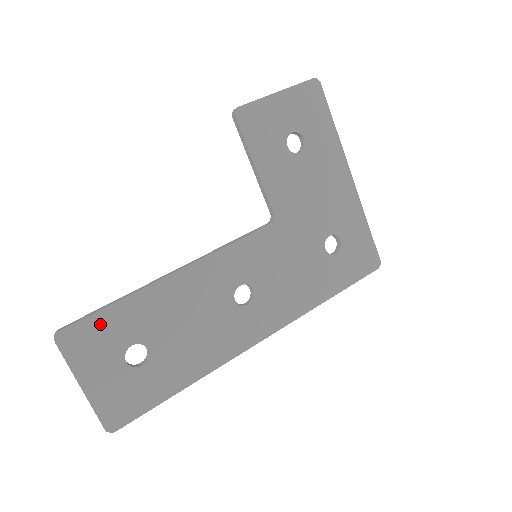
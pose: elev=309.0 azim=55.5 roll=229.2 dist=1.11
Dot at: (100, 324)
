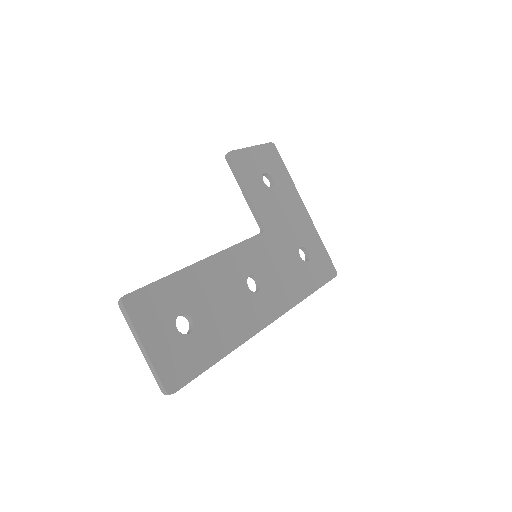
Dot at: (155, 293)
